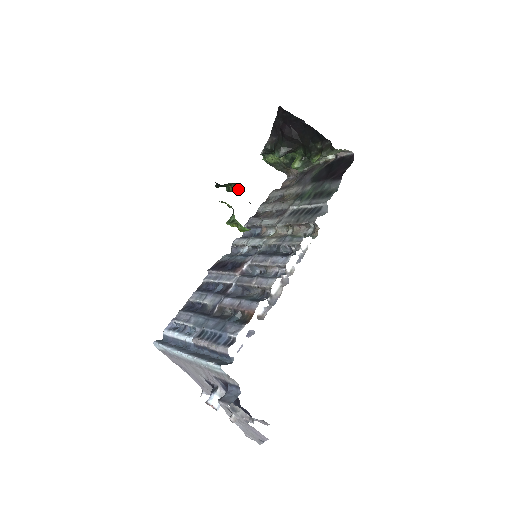
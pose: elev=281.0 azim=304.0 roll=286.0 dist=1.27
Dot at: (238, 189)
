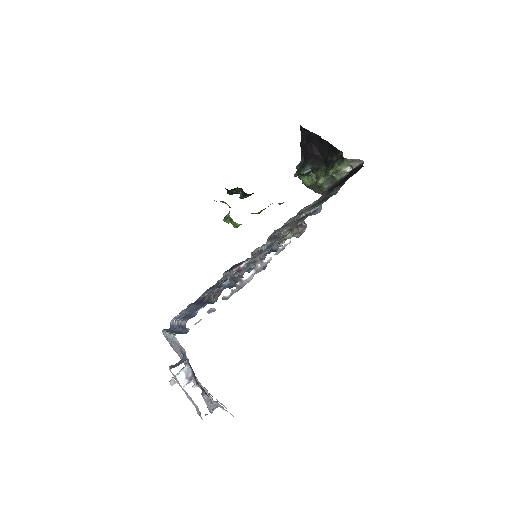
Dot at: (244, 194)
